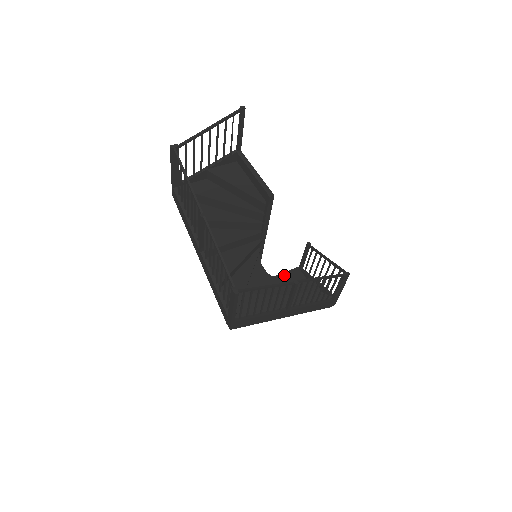
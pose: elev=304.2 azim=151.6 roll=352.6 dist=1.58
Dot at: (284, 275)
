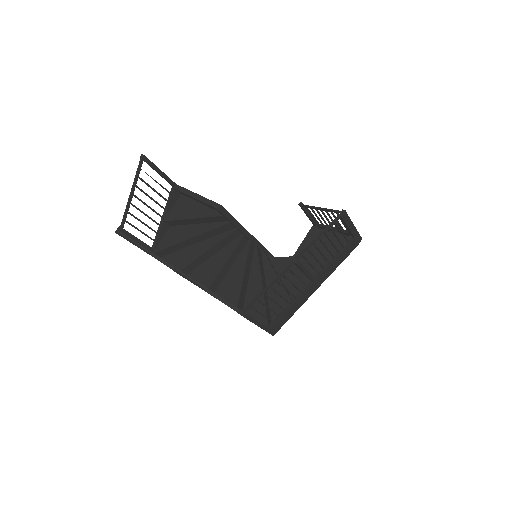
Dot at: (305, 242)
